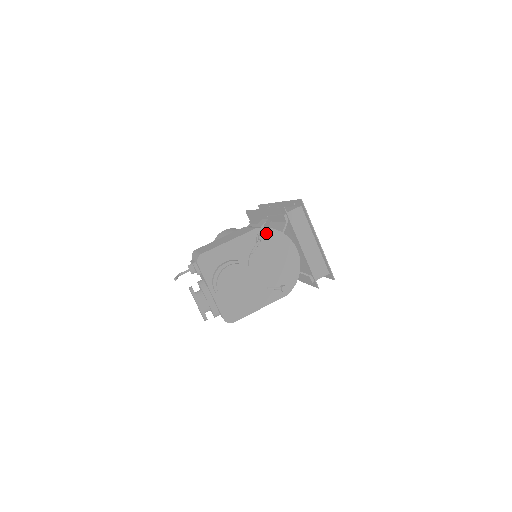
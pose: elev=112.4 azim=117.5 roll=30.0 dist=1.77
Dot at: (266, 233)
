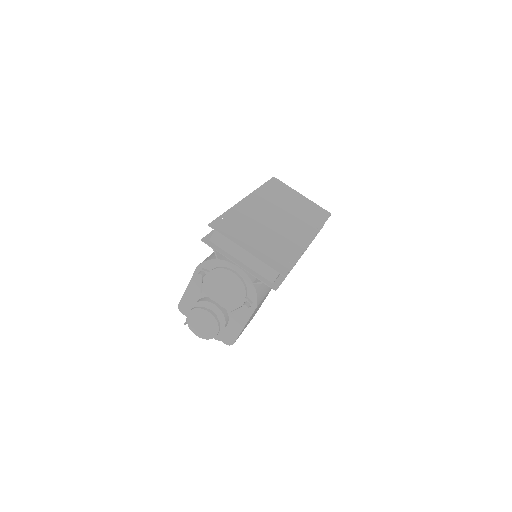
Dot at: (206, 267)
